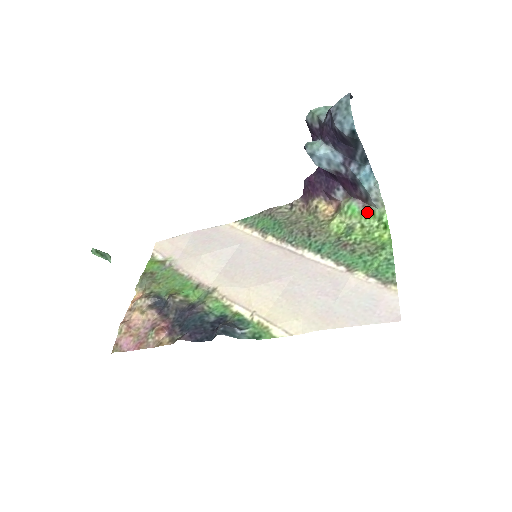
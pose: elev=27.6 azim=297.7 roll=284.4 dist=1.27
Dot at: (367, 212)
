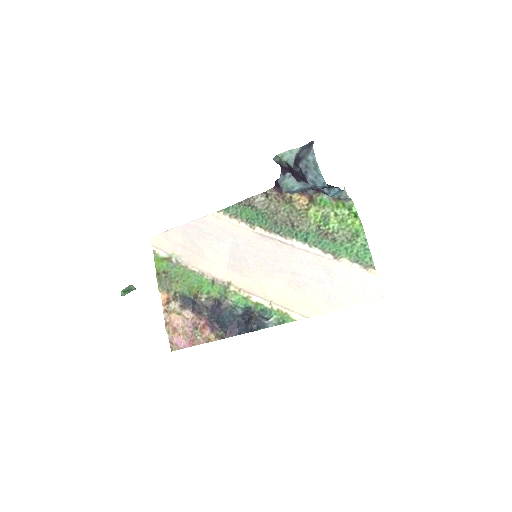
Dot at: (337, 203)
